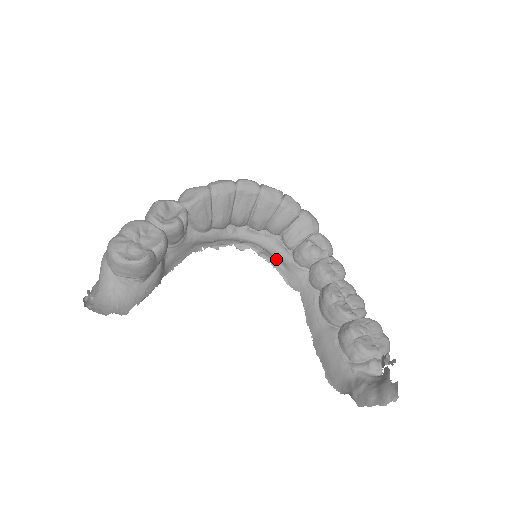
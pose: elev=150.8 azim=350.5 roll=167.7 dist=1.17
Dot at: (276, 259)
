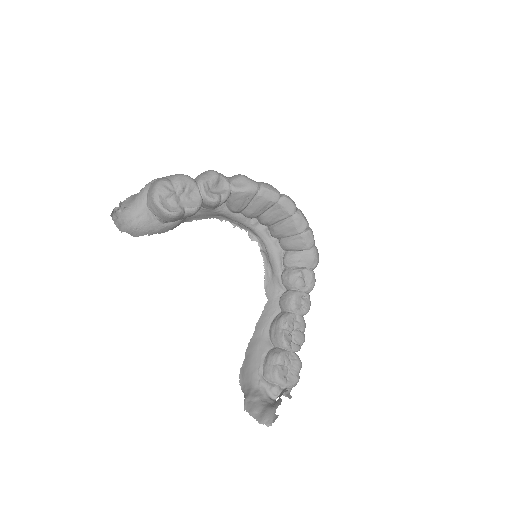
Dot at: (270, 264)
